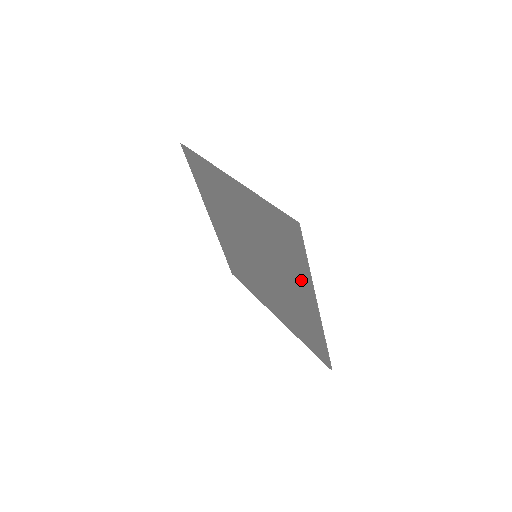
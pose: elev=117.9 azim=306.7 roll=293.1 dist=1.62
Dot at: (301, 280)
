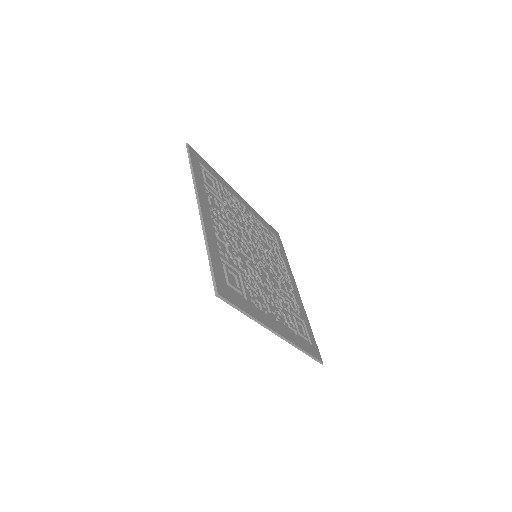
Dot at: (297, 304)
